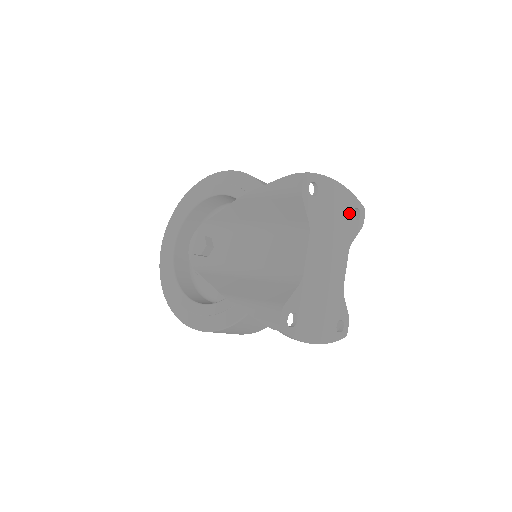
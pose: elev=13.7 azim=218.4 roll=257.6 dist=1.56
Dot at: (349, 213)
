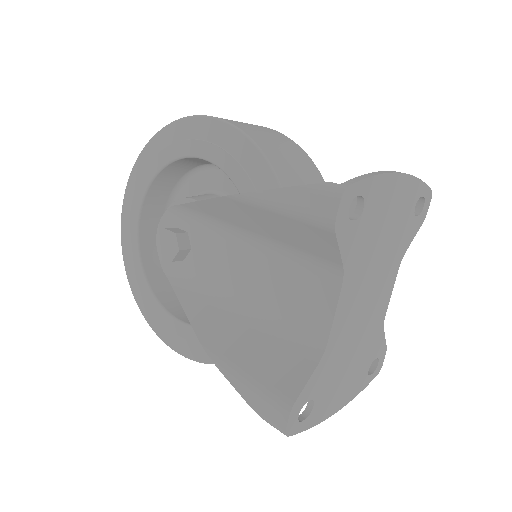
Dot at: (408, 212)
